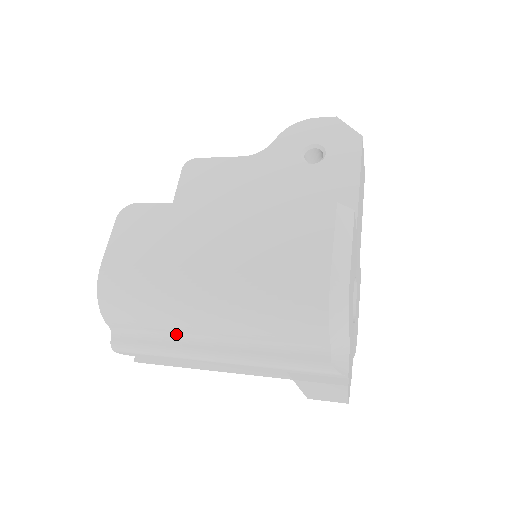
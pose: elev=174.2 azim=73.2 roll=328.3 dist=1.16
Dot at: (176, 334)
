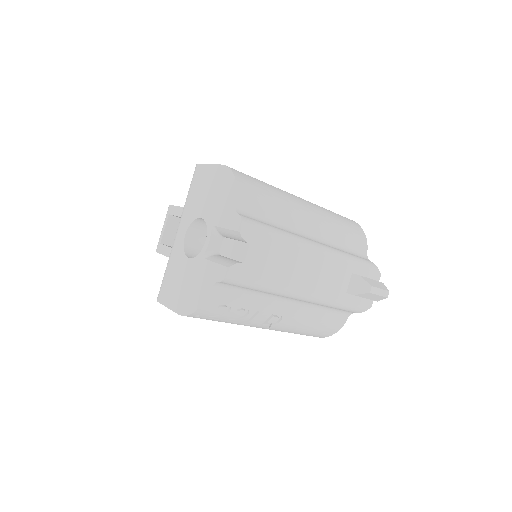
Dot at: (287, 226)
